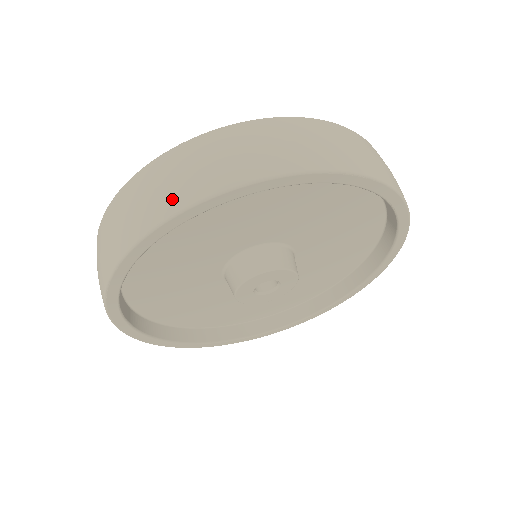
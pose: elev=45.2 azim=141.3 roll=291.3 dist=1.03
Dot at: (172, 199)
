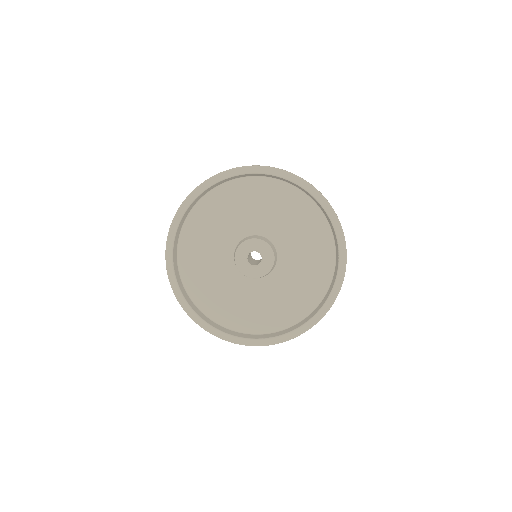
Dot at: occluded
